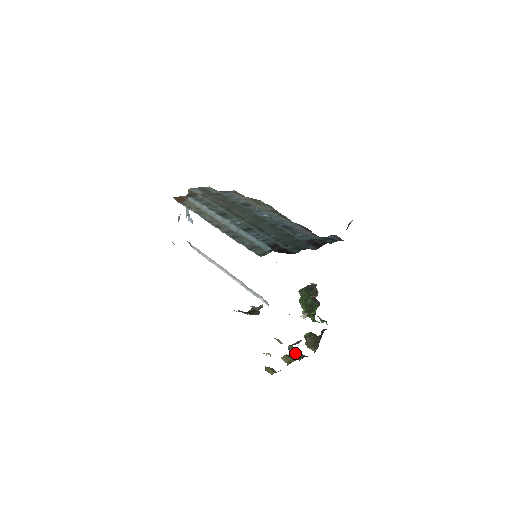
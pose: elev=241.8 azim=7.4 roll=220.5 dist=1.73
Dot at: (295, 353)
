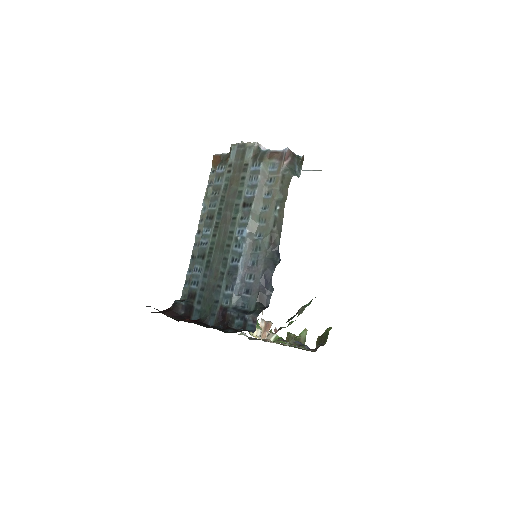
Dot at: (299, 338)
